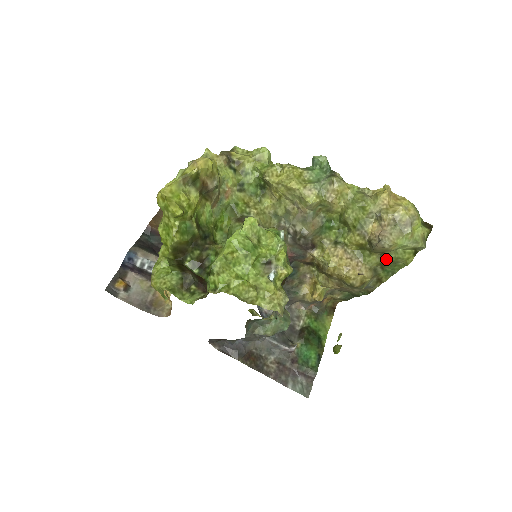
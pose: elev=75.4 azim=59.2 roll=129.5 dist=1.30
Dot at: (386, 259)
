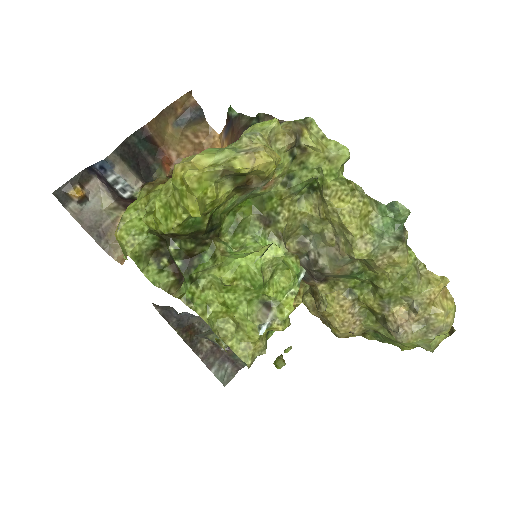
Dot at: (387, 334)
